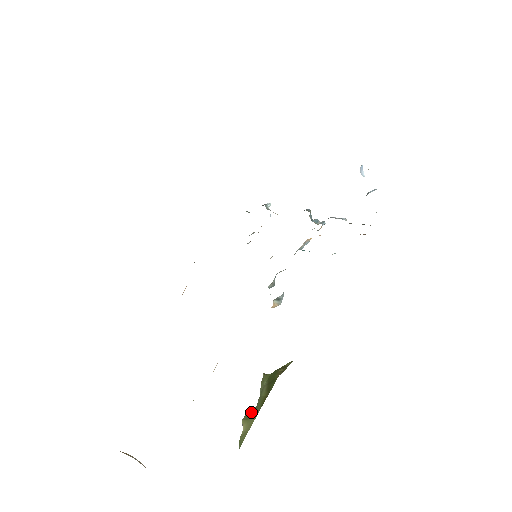
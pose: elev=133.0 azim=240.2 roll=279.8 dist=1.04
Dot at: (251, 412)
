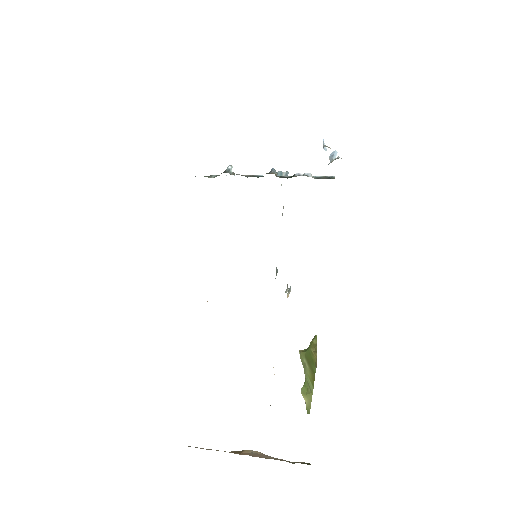
Dot at: (305, 386)
